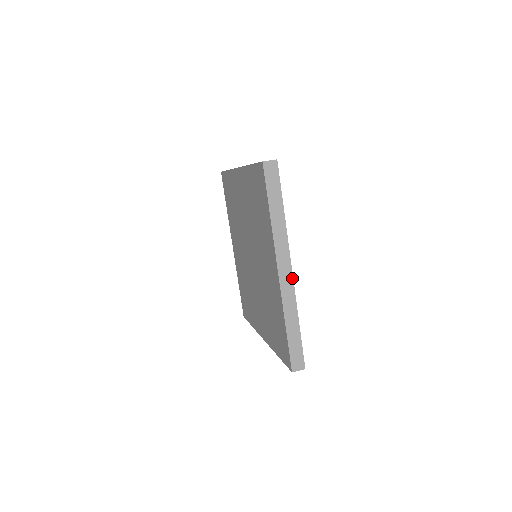
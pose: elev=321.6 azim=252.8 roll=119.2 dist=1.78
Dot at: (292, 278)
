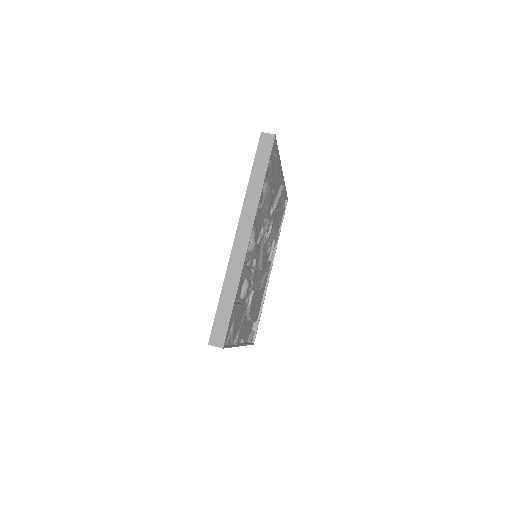
Dot at: occluded
